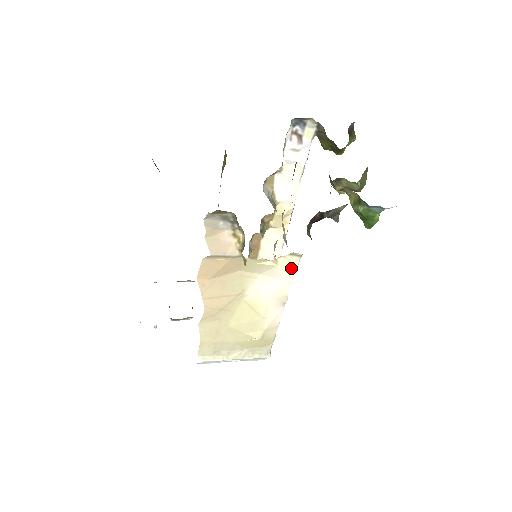
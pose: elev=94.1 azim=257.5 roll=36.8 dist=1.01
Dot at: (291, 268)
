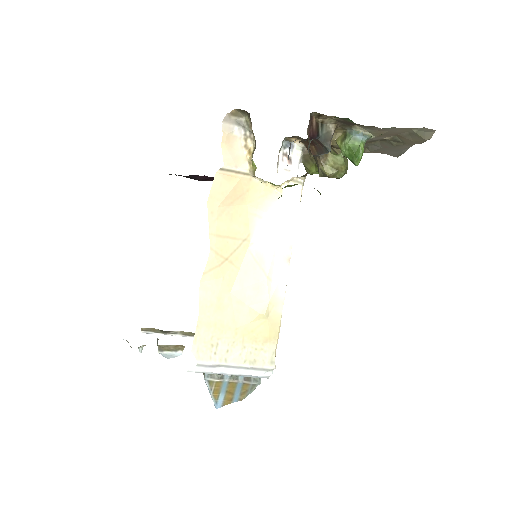
Dot at: (294, 201)
